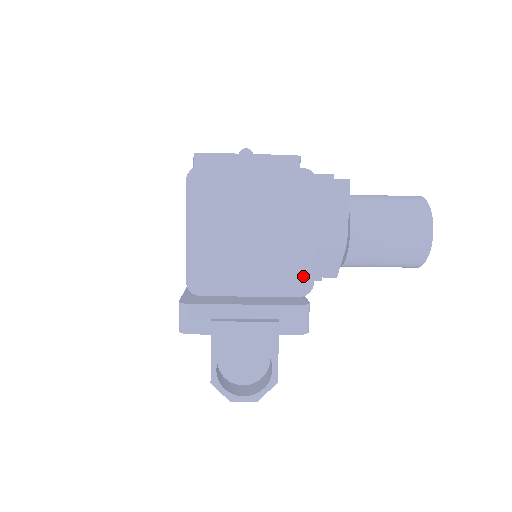
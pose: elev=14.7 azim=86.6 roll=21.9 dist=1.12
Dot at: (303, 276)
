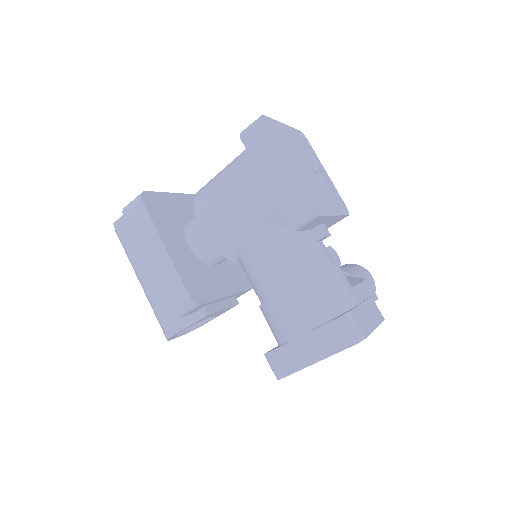
Dot at: occluded
